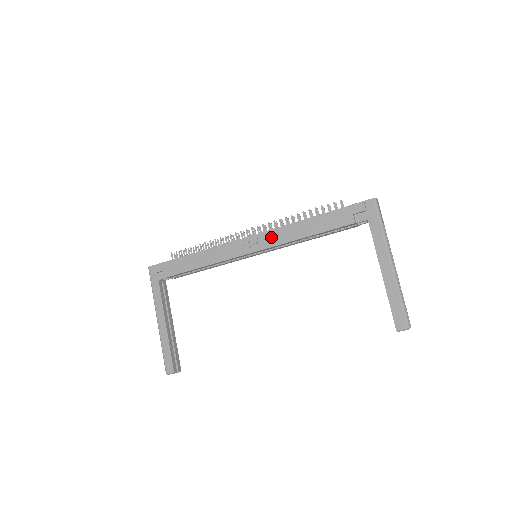
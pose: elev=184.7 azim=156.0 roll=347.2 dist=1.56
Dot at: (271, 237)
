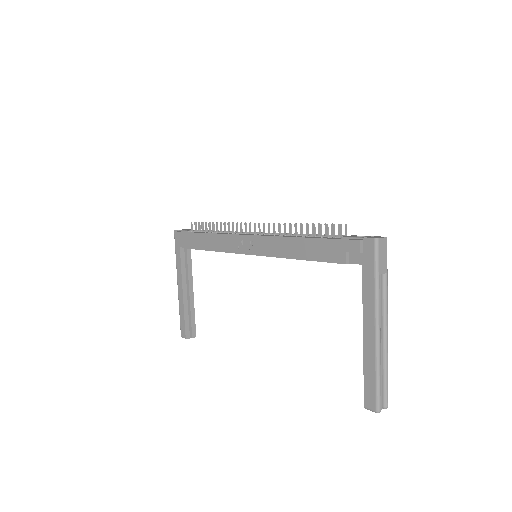
Dot at: (265, 245)
